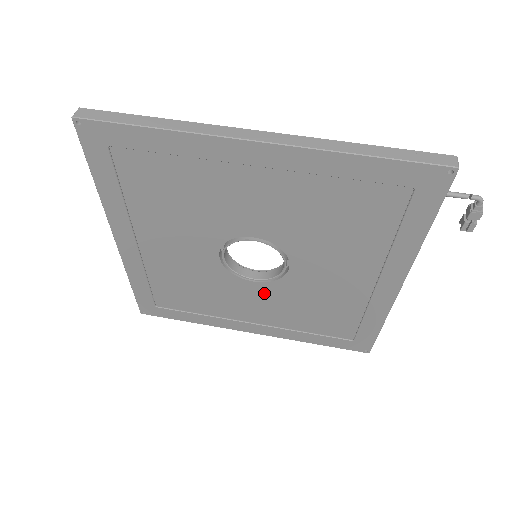
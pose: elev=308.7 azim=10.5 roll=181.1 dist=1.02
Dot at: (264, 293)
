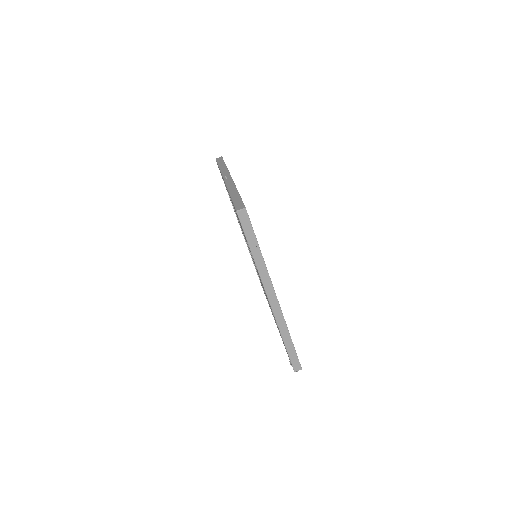
Dot at: occluded
